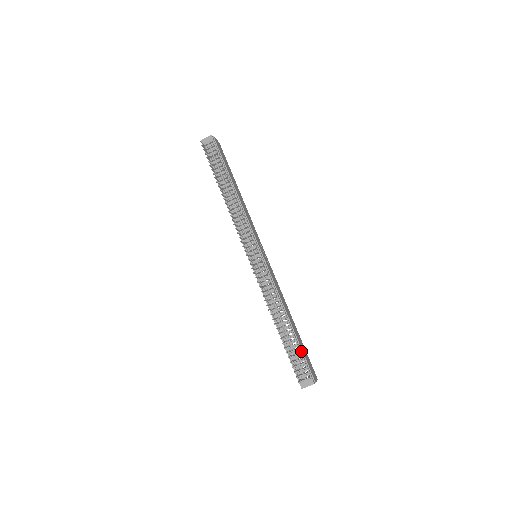
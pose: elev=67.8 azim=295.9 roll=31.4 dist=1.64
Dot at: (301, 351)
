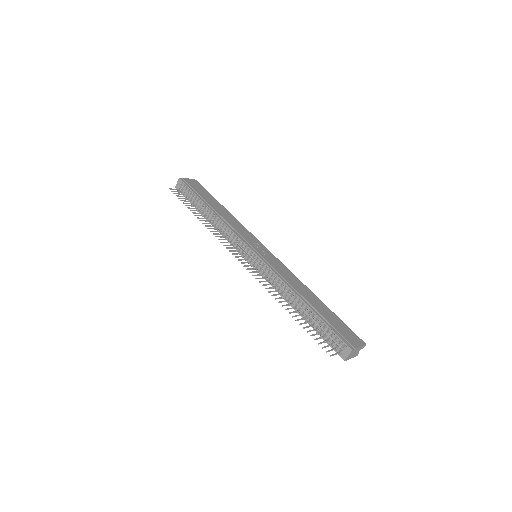
Dot at: (327, 323)
